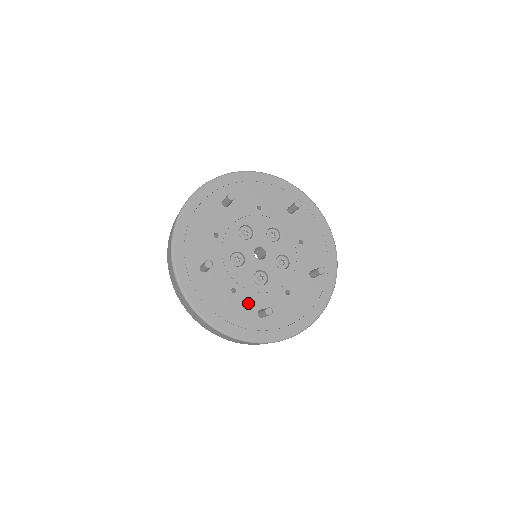
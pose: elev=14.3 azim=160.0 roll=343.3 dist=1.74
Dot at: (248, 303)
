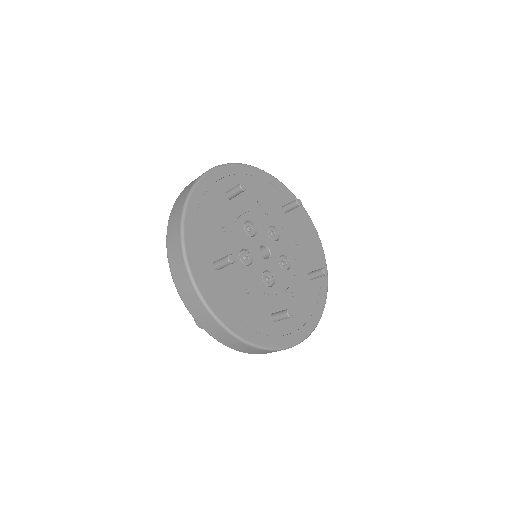
Dot at: (261, 306)
